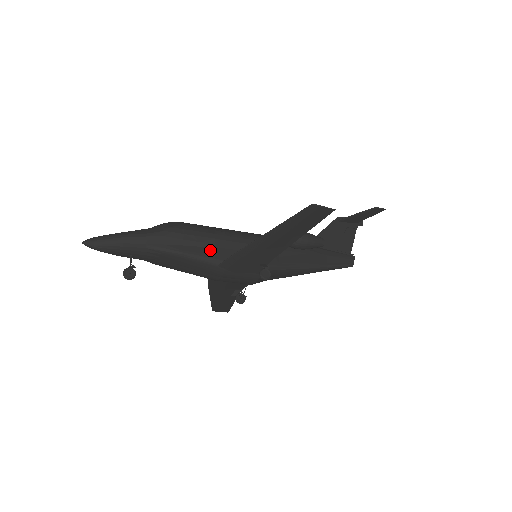
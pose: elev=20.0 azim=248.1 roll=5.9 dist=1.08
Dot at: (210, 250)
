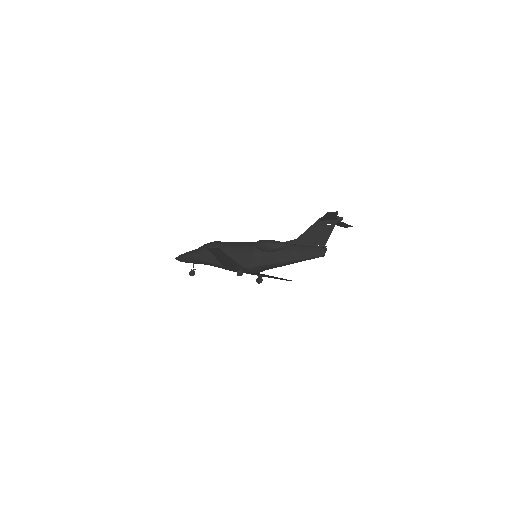
Dot at: occluded
